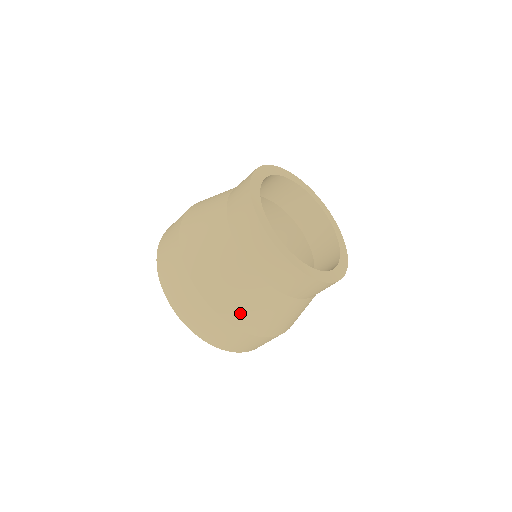
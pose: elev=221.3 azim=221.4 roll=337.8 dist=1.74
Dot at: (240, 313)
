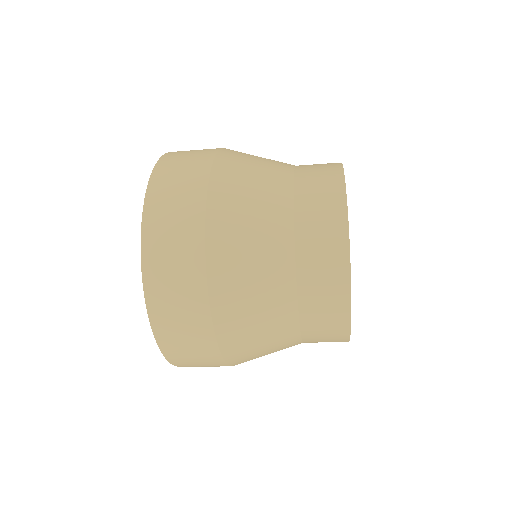
Dot at: occluded
